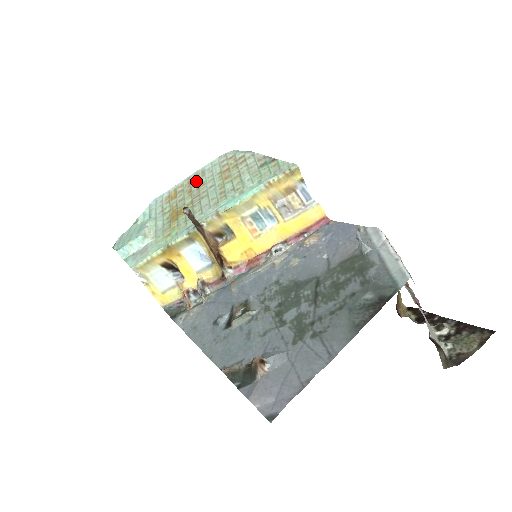
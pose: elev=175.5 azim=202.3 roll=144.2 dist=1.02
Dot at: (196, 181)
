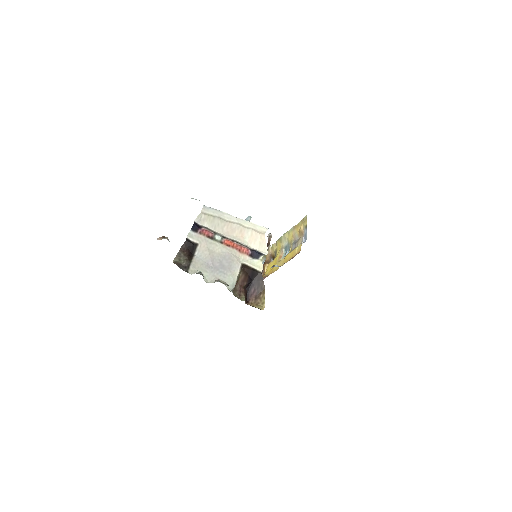
Dot at: occluded
